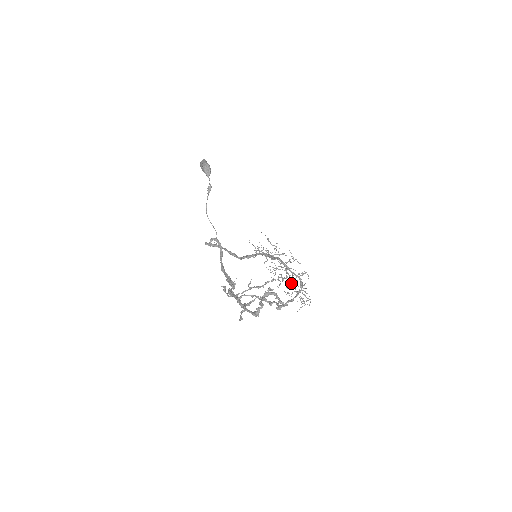
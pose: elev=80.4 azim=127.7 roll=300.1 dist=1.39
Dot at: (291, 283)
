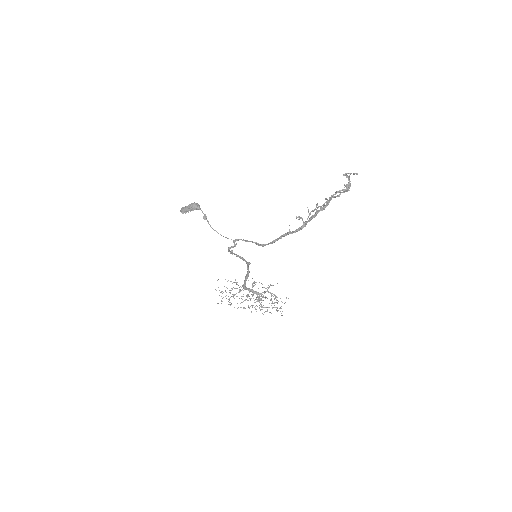
Dot at: (261, 305)
